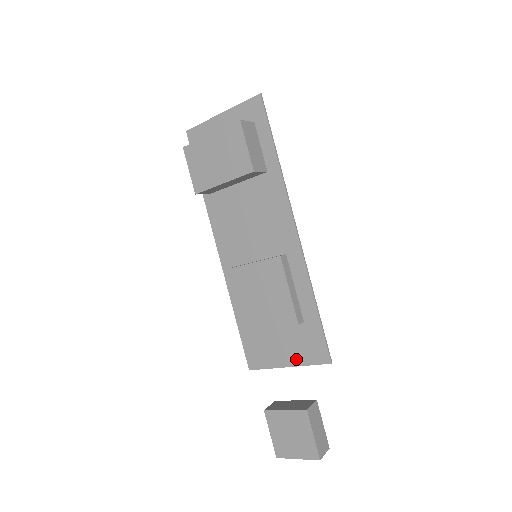
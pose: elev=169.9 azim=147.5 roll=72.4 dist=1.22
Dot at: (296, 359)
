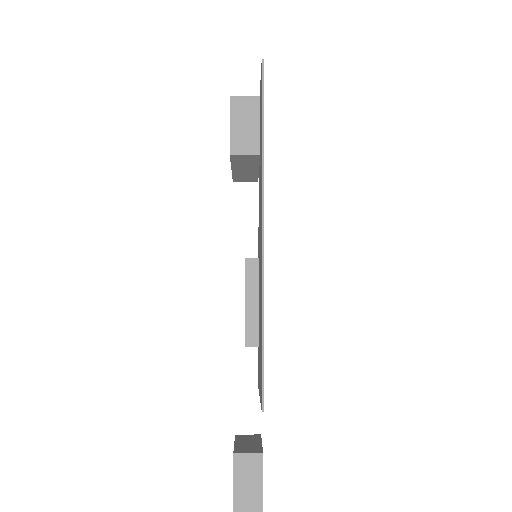
Dot at: (260, 391)
